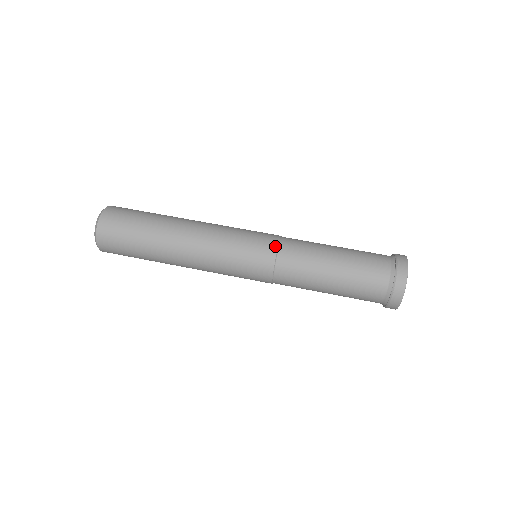
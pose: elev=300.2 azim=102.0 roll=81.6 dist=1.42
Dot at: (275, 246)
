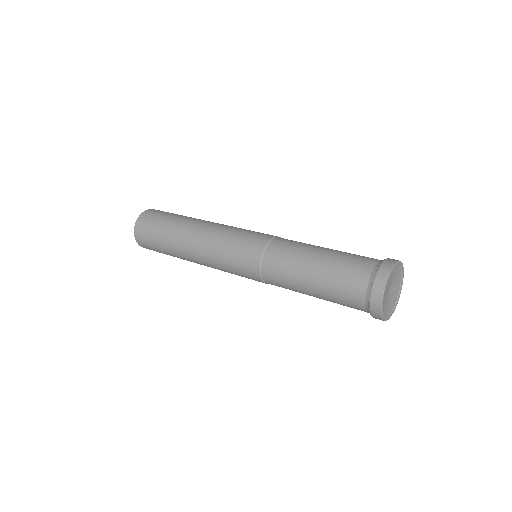
Dot at: (277, 236)
